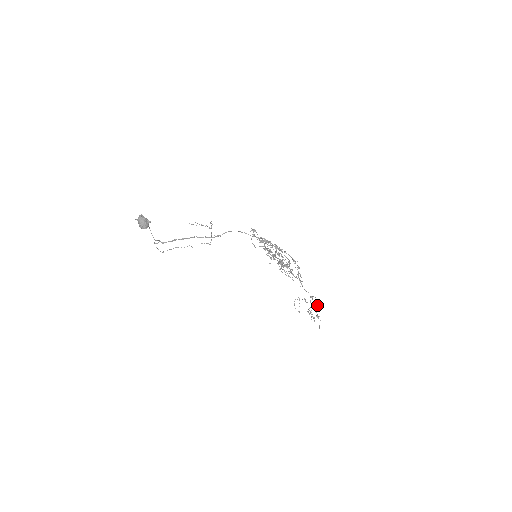
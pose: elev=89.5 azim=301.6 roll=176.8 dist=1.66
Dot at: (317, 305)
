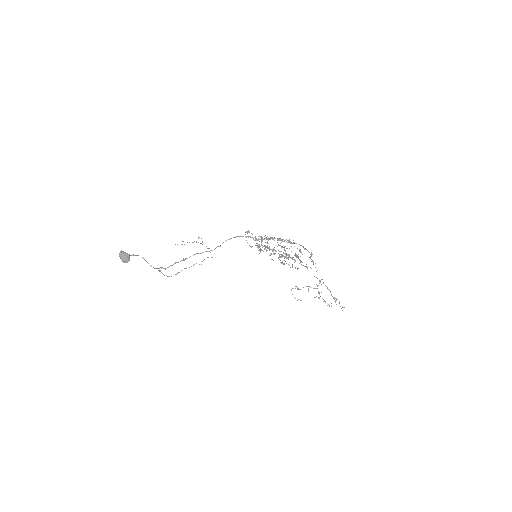
Dot at: occluded
